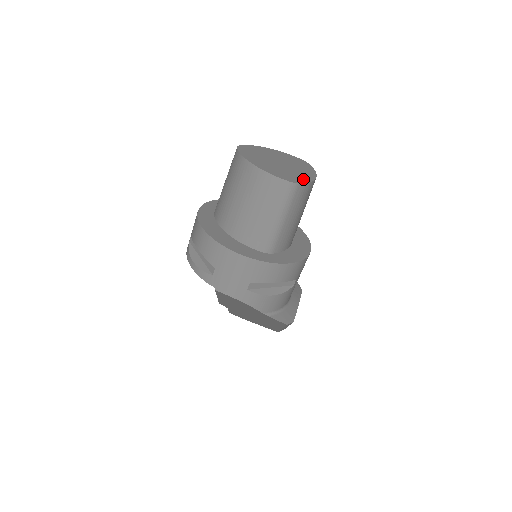
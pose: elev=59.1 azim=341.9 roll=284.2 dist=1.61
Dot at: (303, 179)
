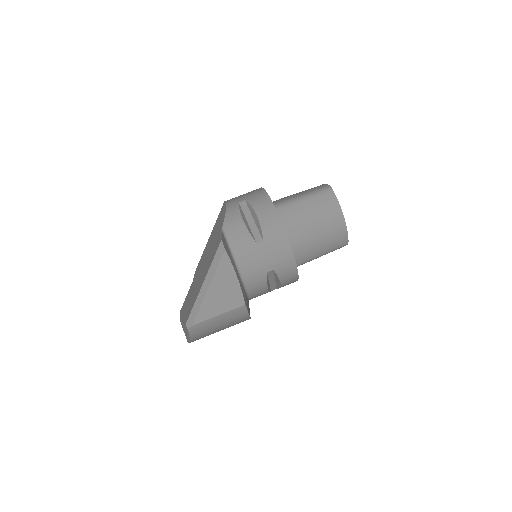
Dot at: occluded
